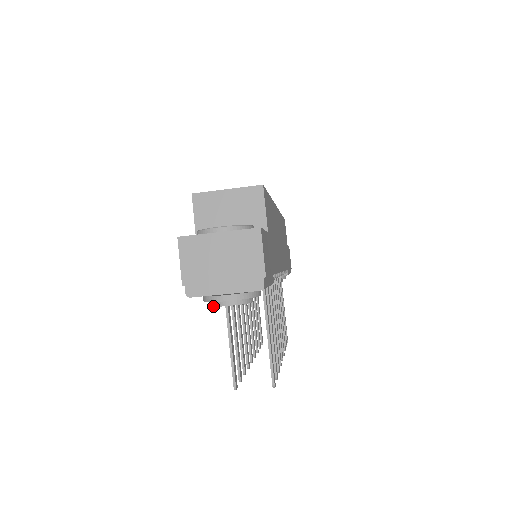
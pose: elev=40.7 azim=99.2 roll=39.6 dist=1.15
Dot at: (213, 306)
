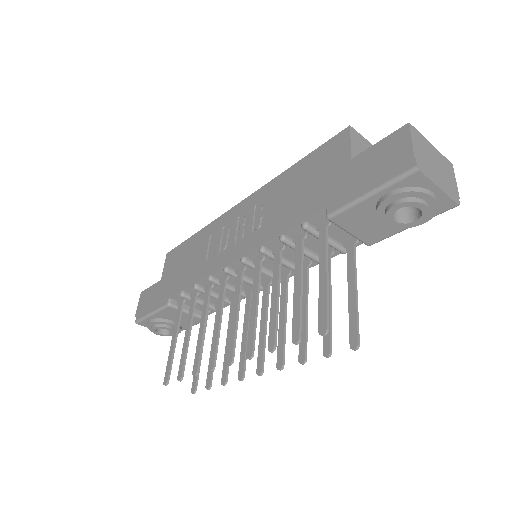
Dot at: (407, 201)
